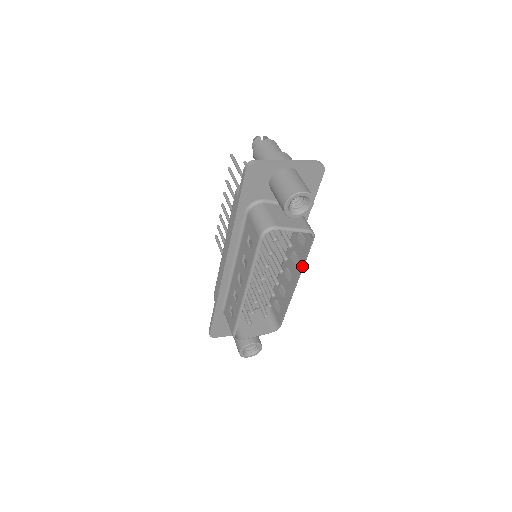
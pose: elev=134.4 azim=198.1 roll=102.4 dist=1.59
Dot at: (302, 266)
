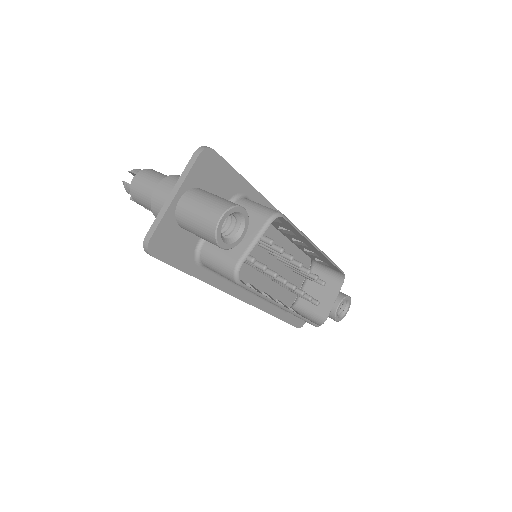
Dot at: (302, 237)
